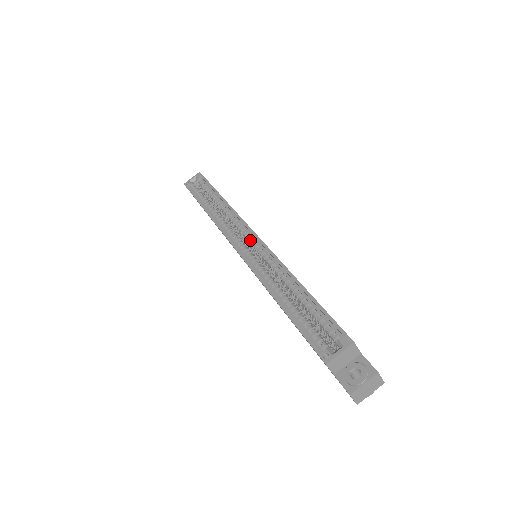
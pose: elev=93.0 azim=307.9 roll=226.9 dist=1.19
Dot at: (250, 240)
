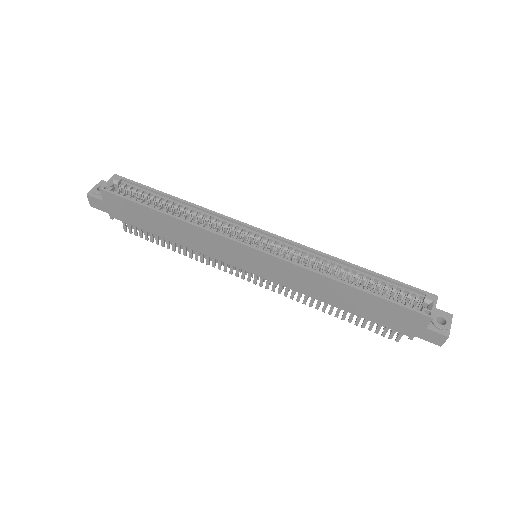
Dot at: (261, 238)
